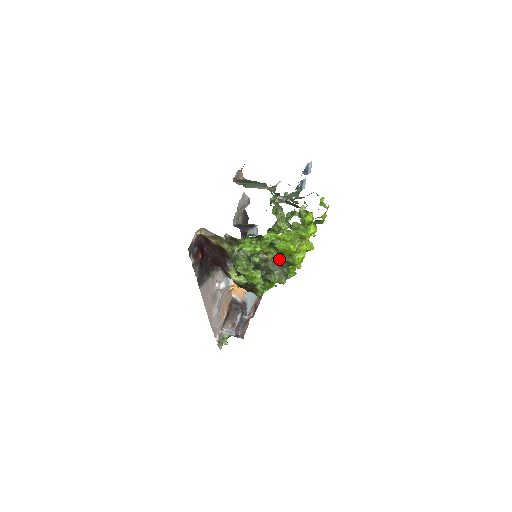
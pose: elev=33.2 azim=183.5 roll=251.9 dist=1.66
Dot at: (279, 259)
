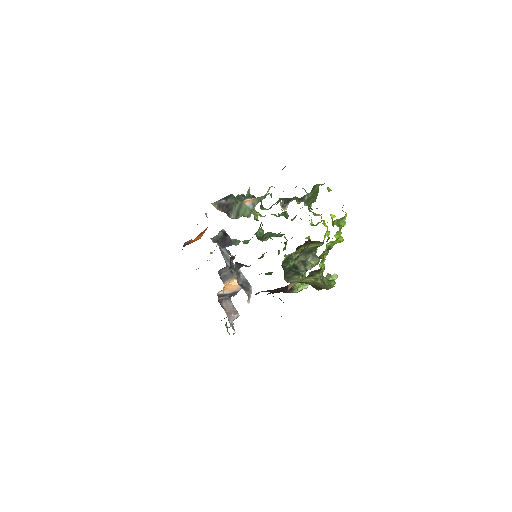
Dot at: (307, 249)
